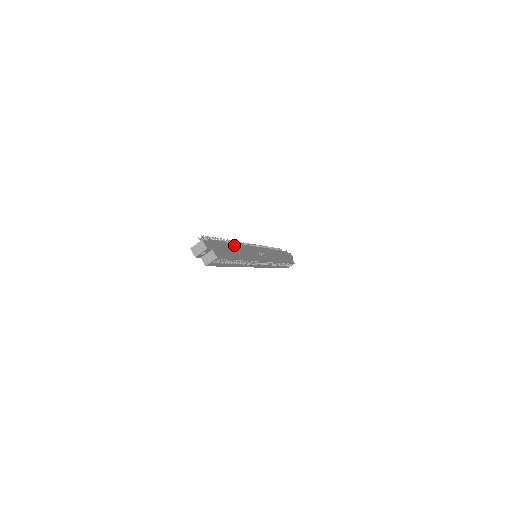
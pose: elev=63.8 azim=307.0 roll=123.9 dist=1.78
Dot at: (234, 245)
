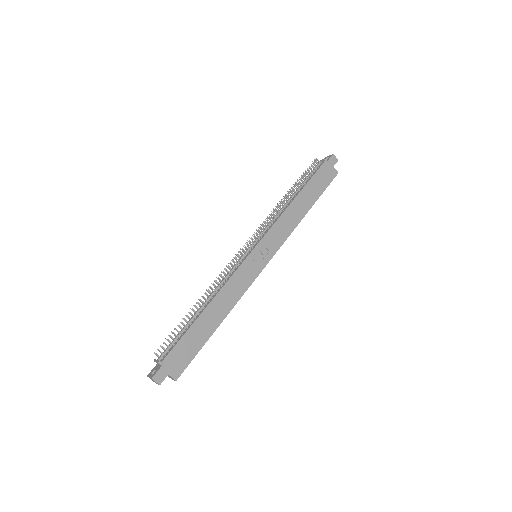
Dot at: (207, 311)
